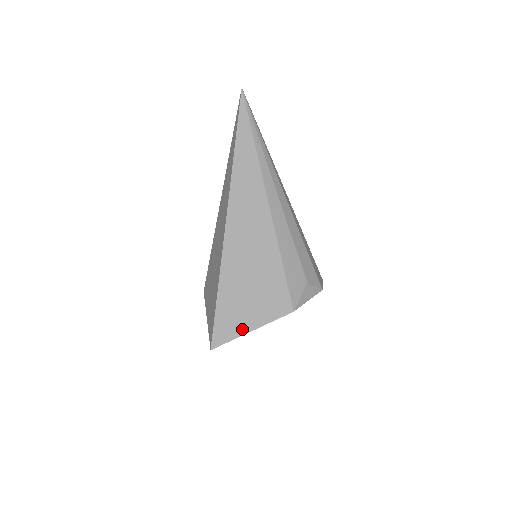
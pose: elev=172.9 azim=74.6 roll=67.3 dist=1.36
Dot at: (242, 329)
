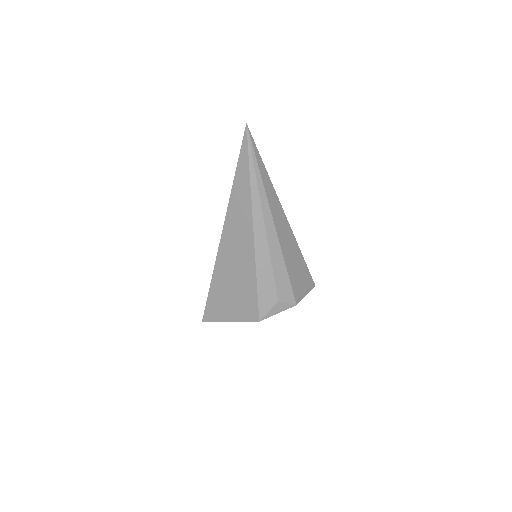
Dot at: (223, 317)
